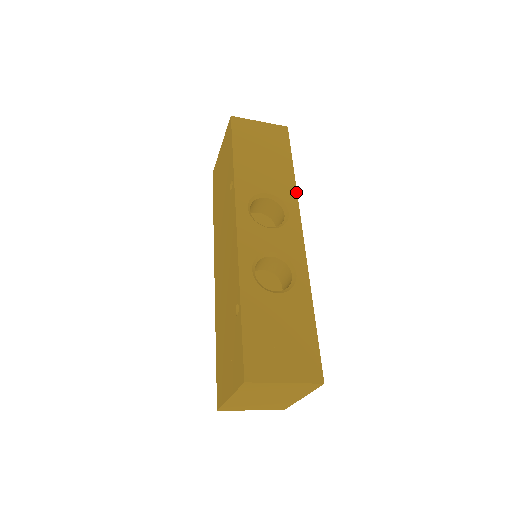
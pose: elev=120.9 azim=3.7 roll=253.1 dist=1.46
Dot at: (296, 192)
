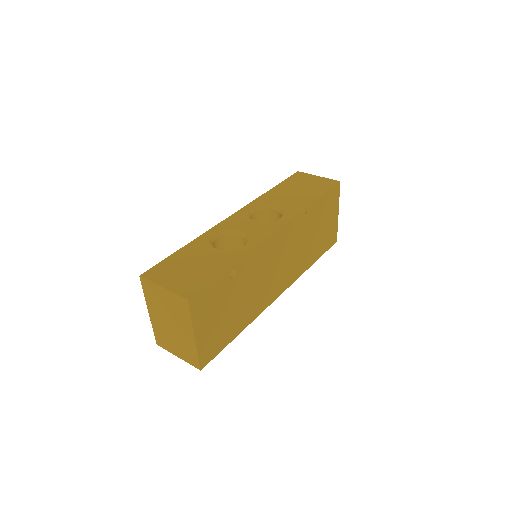
Dot at: (301, 210)
